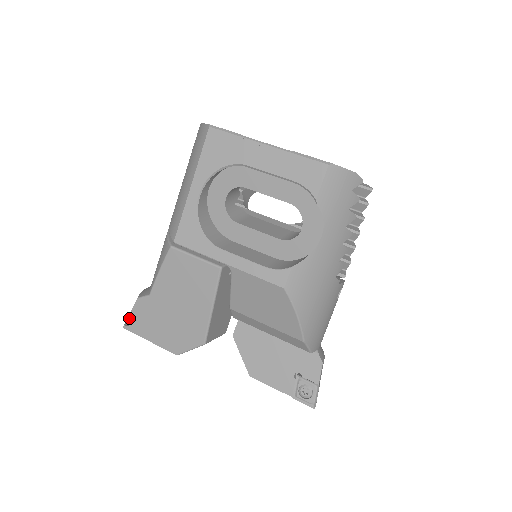
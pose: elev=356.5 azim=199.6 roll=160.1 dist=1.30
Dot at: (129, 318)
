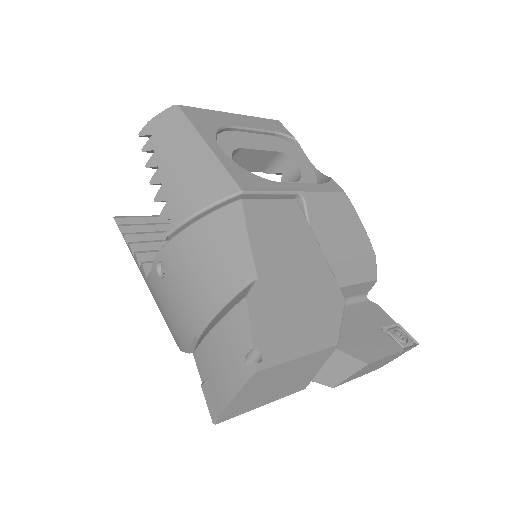
Dot at: (255, 342)
